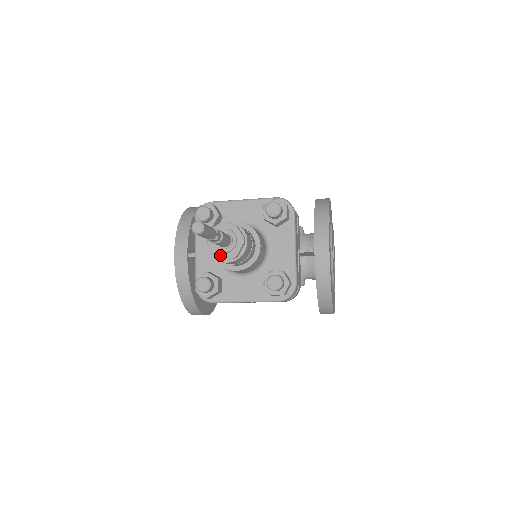
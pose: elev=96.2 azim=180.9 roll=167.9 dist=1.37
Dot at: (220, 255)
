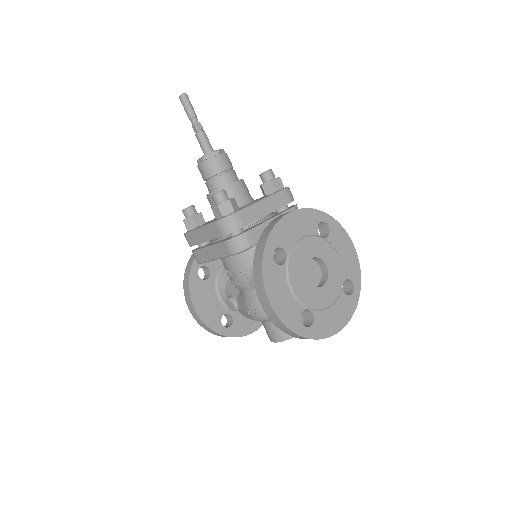
Dot at: (199, 159)
